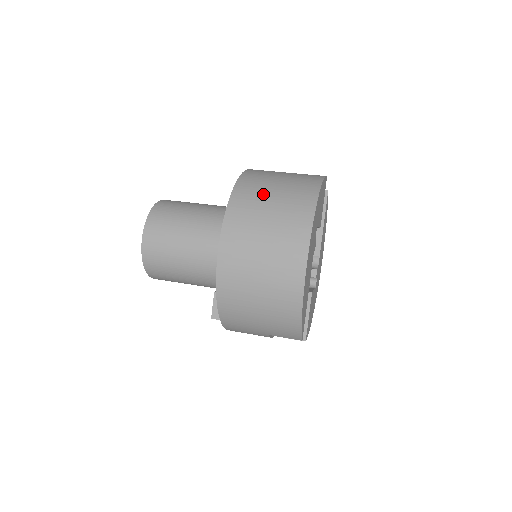
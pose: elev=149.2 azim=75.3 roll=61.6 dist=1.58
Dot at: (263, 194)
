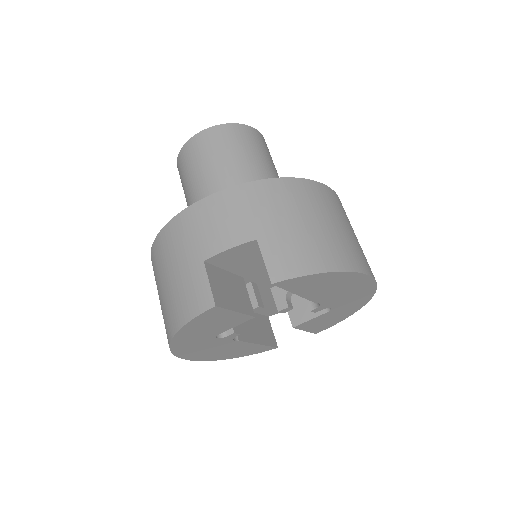
Dot at: (157, 288)
